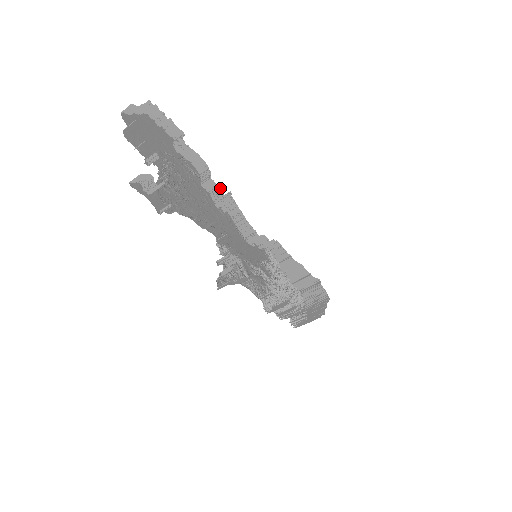
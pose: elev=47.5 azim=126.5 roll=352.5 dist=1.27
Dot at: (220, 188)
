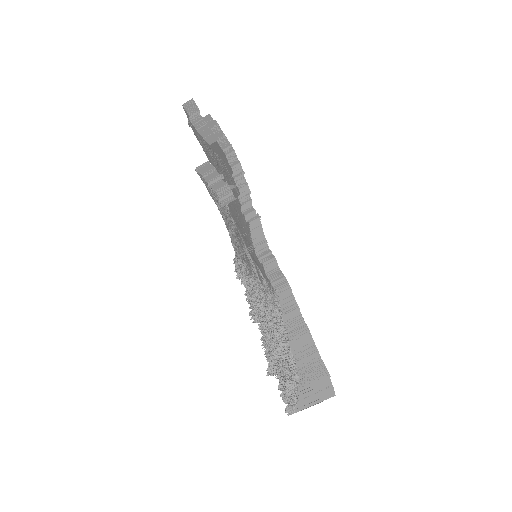
Dot at: occluded
